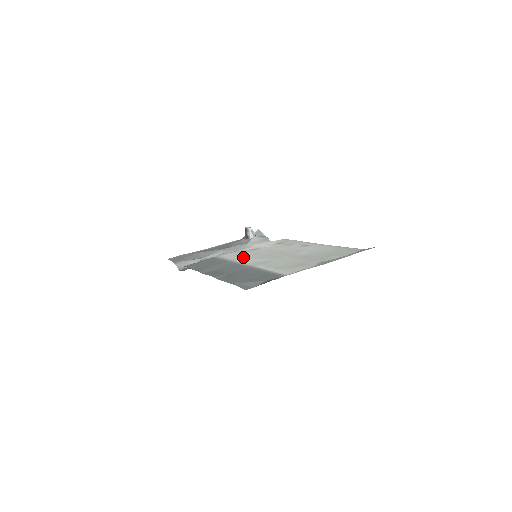
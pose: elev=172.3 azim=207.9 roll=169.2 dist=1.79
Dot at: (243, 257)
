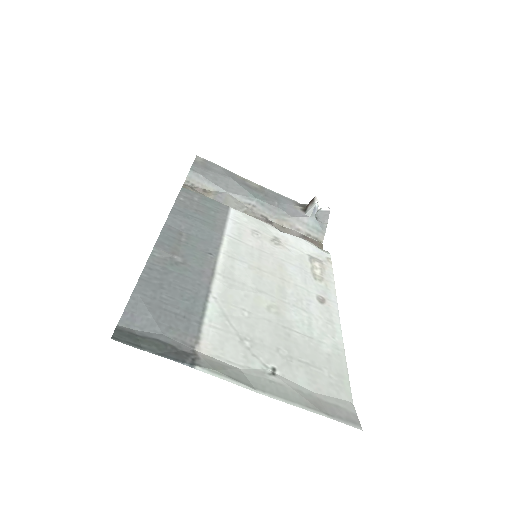
Dot at: (241, 243)
